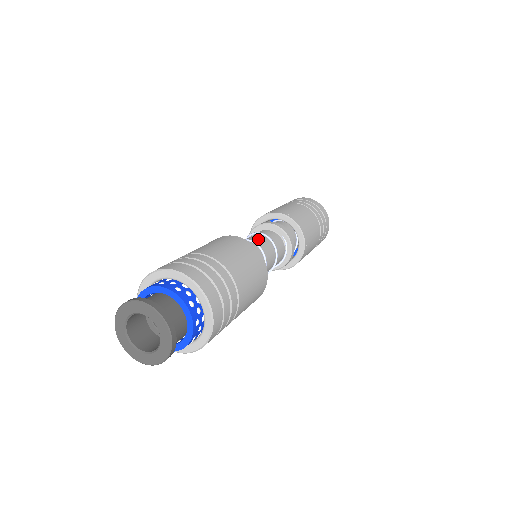
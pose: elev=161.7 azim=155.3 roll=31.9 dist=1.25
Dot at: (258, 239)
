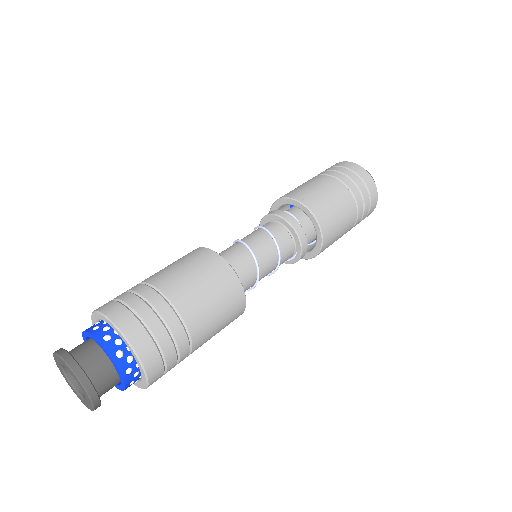
Dot at: (268, 260)
